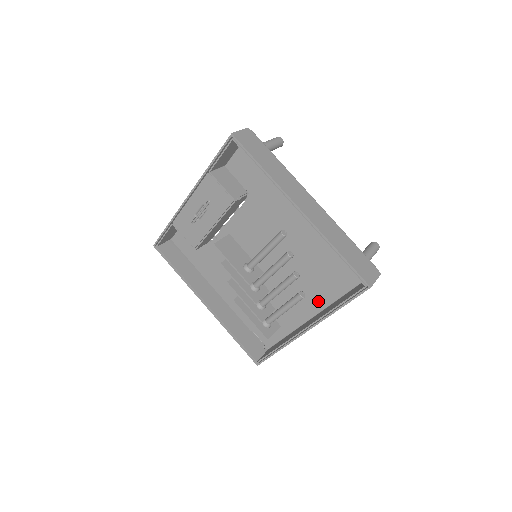
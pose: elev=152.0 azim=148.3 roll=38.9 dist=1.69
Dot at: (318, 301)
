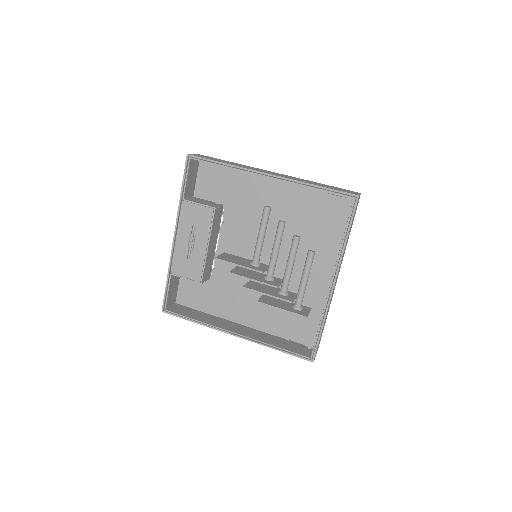
Dot at: (328, 257)
